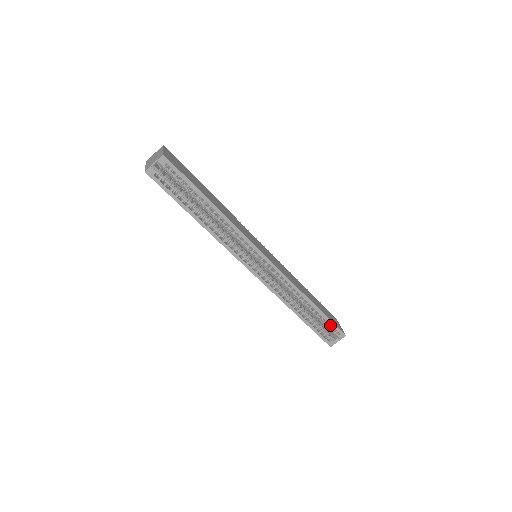
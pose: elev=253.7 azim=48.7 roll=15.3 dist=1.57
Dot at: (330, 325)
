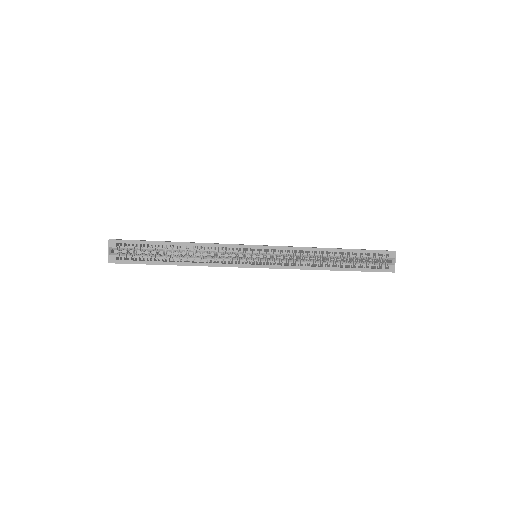
Dot at: (373, 255)
